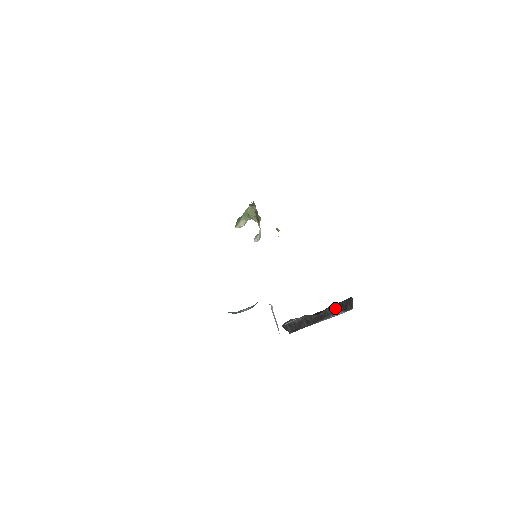
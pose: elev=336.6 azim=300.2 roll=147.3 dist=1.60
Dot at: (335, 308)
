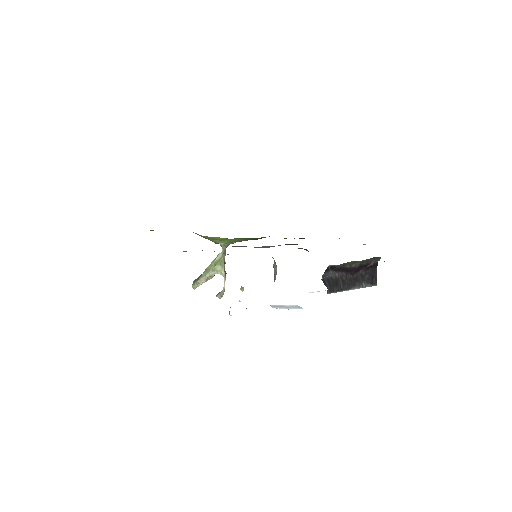
Dot at: (364, 276)
